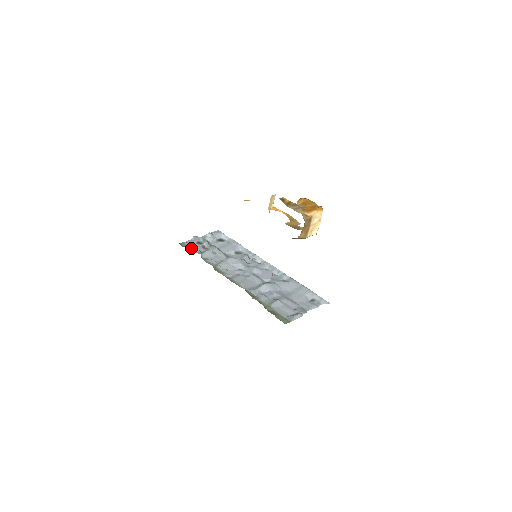
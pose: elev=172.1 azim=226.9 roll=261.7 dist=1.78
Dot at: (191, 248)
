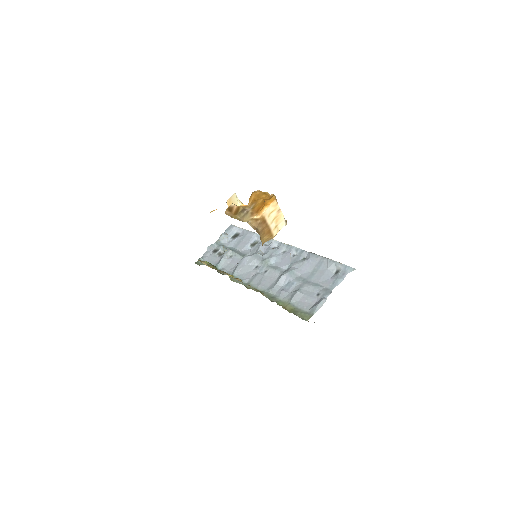
Dot at: occluded
